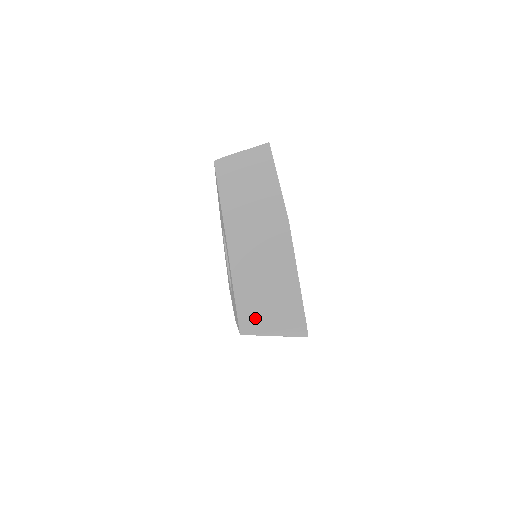
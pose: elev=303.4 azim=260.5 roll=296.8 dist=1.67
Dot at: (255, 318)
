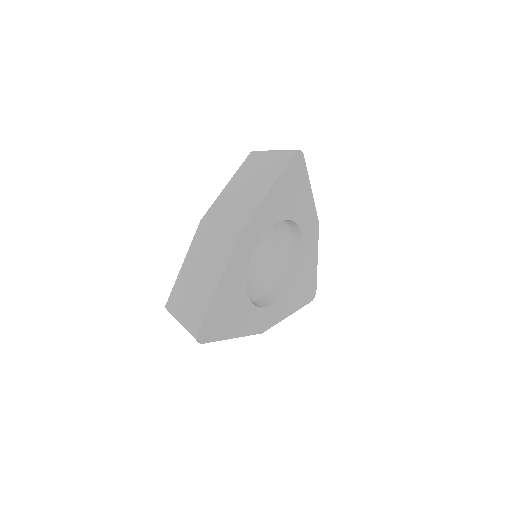
Dot at: (178, 301)
